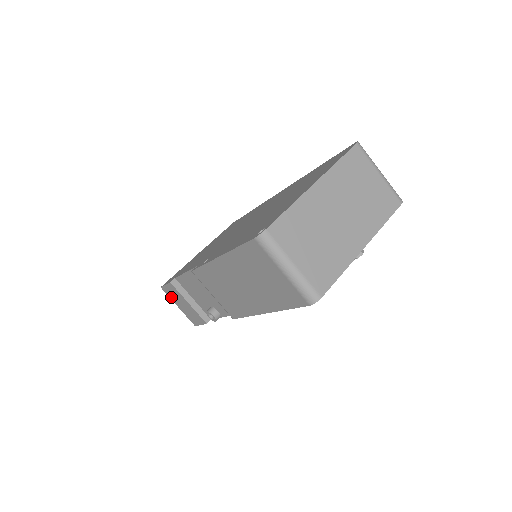
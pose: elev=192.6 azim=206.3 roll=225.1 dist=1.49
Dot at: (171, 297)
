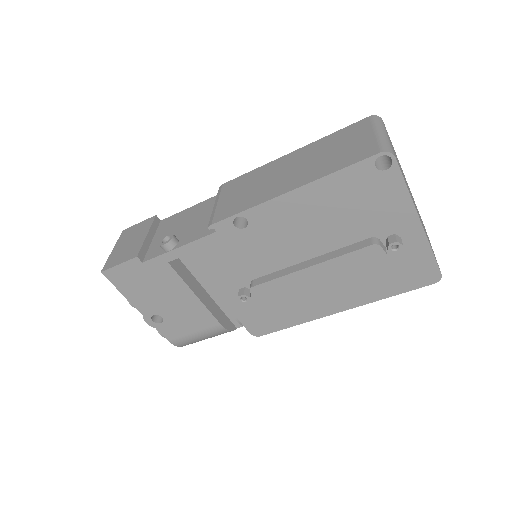
Dot at: (122, 238)
